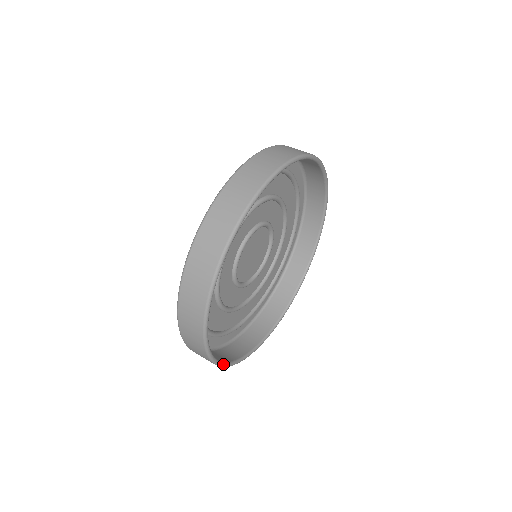
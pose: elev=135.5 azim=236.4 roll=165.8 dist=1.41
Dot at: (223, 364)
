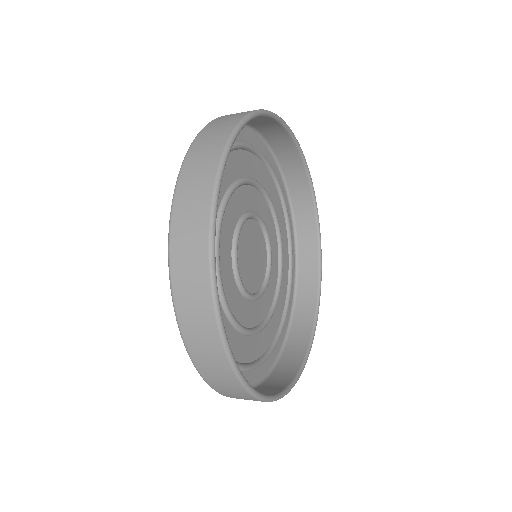
Dot at: (255, 391)
